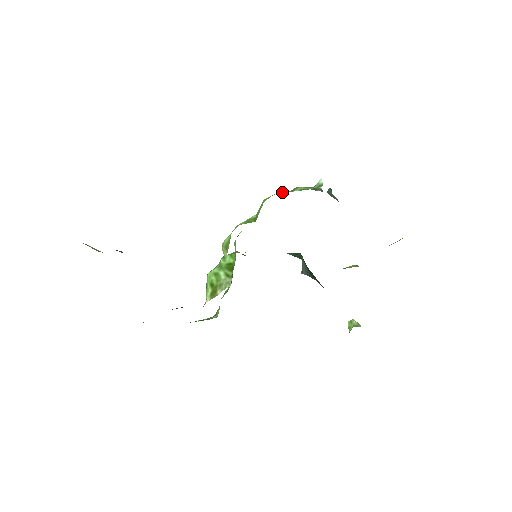
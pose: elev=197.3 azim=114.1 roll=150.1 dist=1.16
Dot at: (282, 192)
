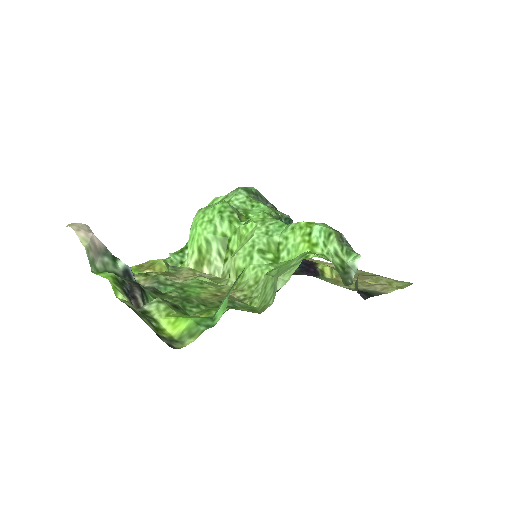
Dot at: (317, 233)
